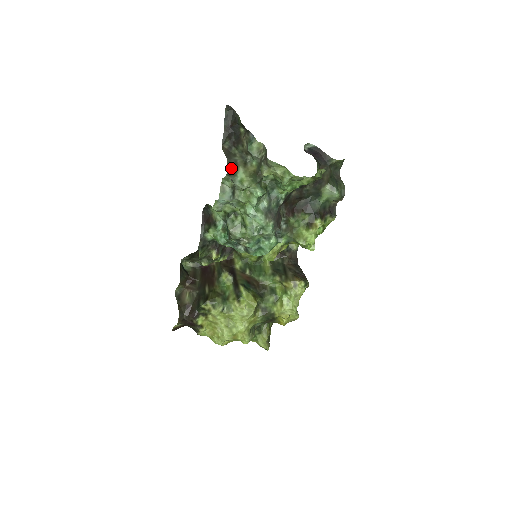
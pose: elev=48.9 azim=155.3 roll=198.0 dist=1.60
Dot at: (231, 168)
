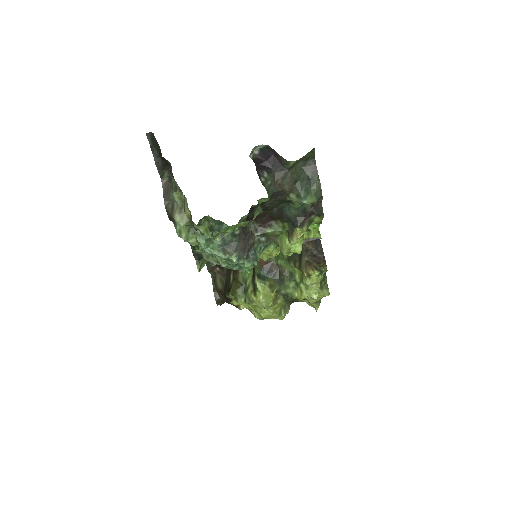
Dot at: (170, 214)
